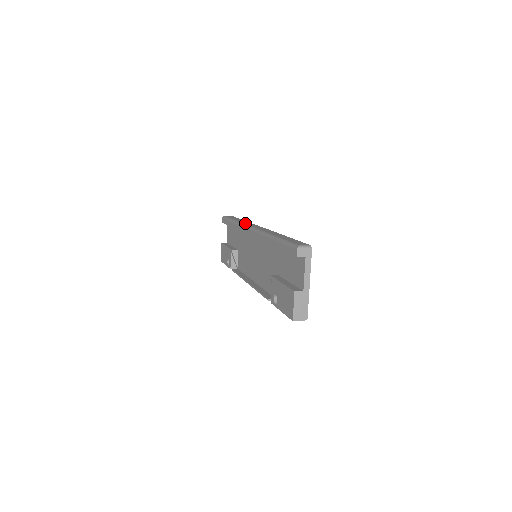
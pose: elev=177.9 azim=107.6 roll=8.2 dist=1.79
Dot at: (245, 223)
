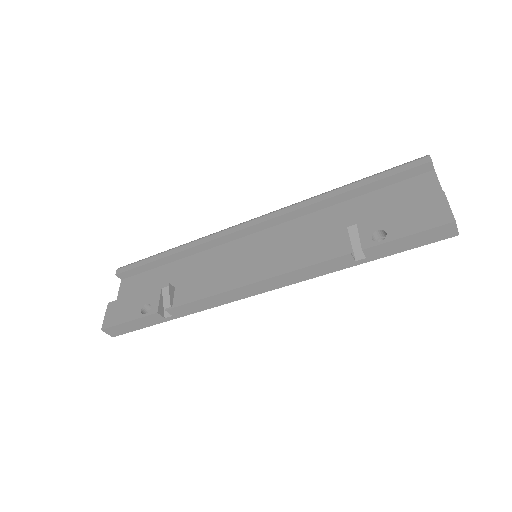
Dot at: occluded
